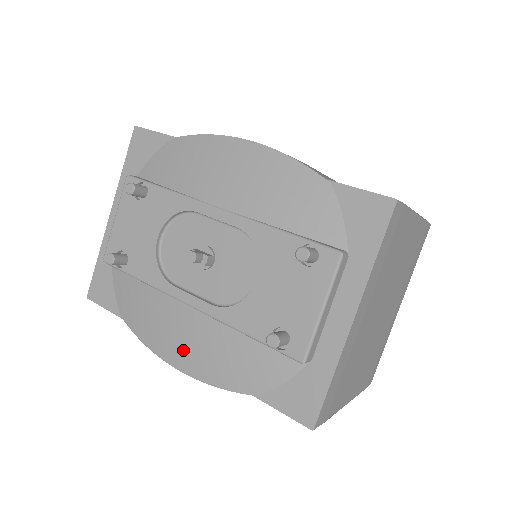
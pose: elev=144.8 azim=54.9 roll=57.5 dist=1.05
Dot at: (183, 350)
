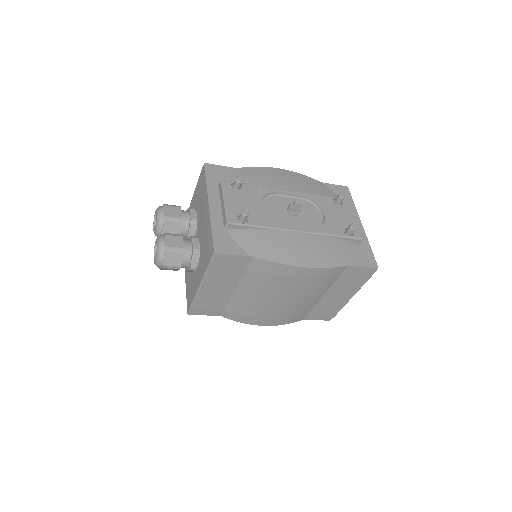
Dot at: (306, 255)
